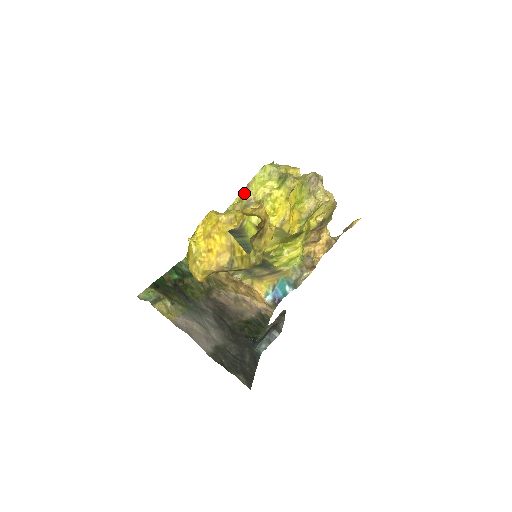
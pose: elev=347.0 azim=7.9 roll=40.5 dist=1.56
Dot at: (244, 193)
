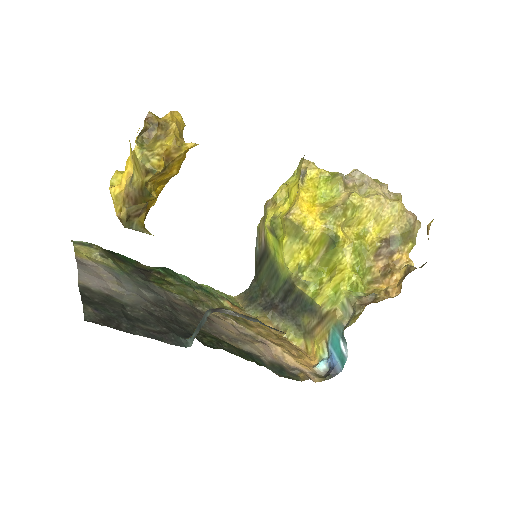
Dot at: occluded
